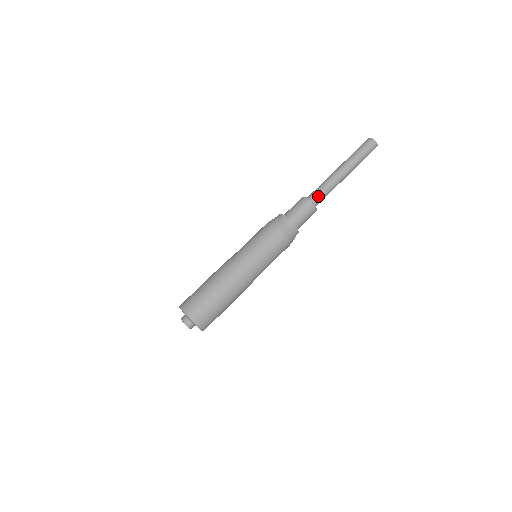
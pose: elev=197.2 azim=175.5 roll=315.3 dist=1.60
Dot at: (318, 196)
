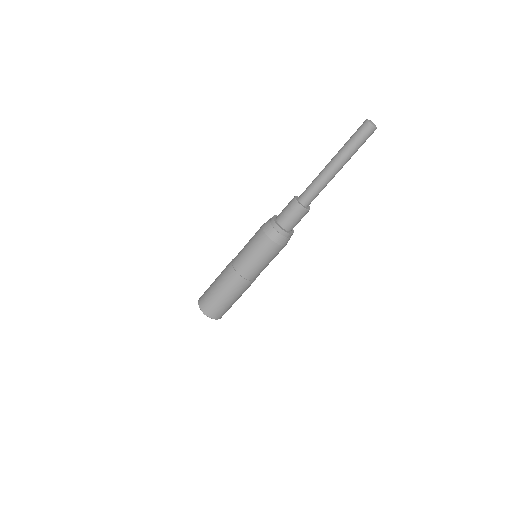
Dot at: (308, 197)
